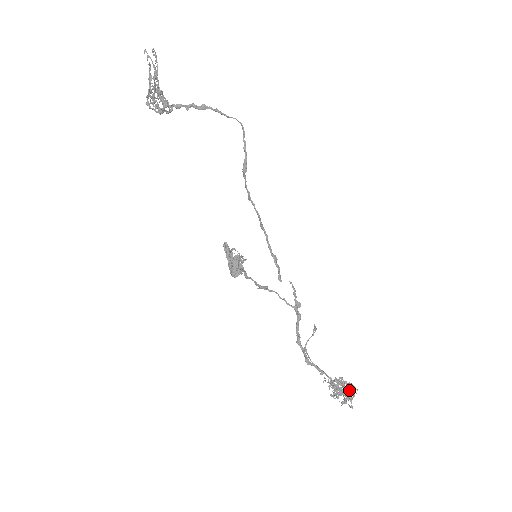
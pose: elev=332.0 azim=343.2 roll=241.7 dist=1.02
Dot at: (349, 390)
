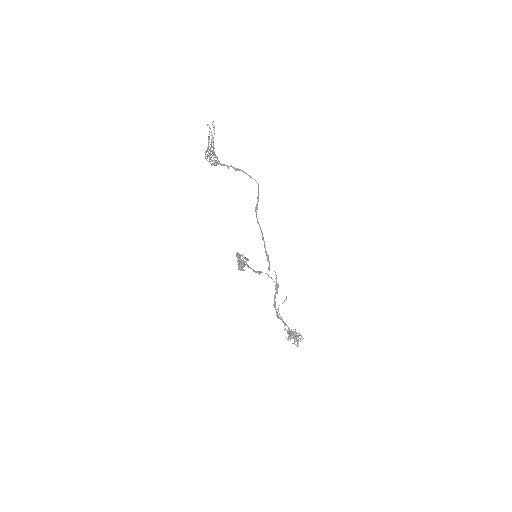
Dot at: (298, 337)
